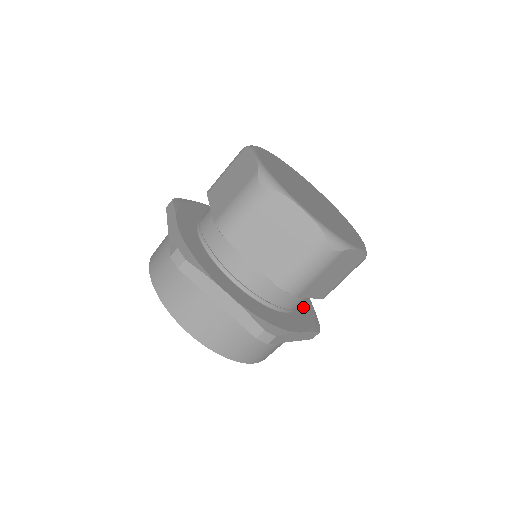
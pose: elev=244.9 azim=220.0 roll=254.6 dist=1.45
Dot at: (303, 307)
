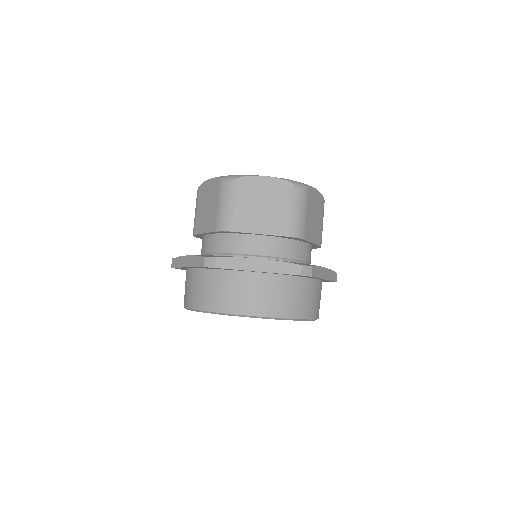
Dot at: occluded
